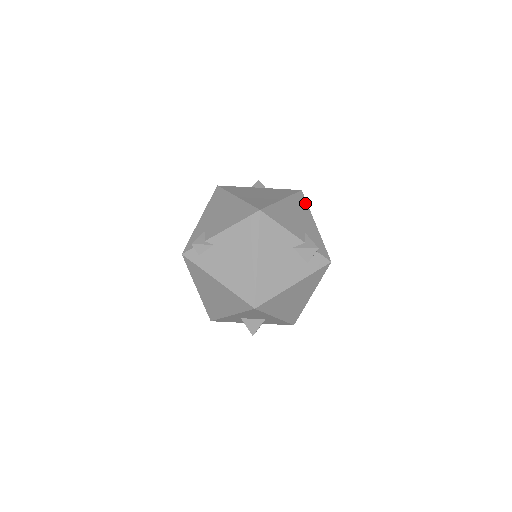
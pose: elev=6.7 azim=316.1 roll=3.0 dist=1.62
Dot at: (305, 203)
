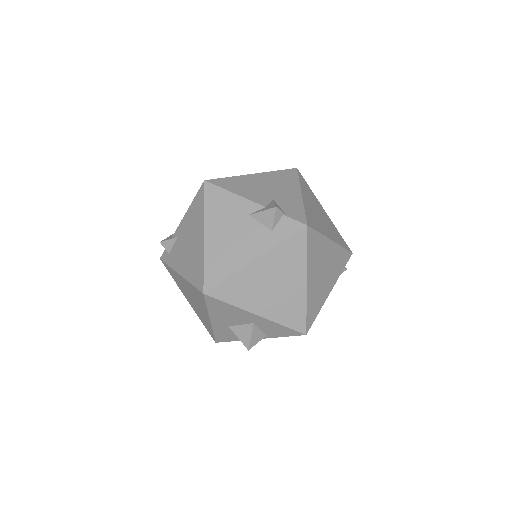
Dot at: (295, 177)
